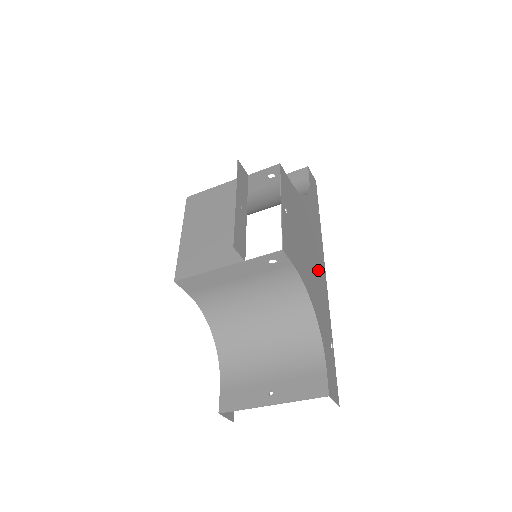
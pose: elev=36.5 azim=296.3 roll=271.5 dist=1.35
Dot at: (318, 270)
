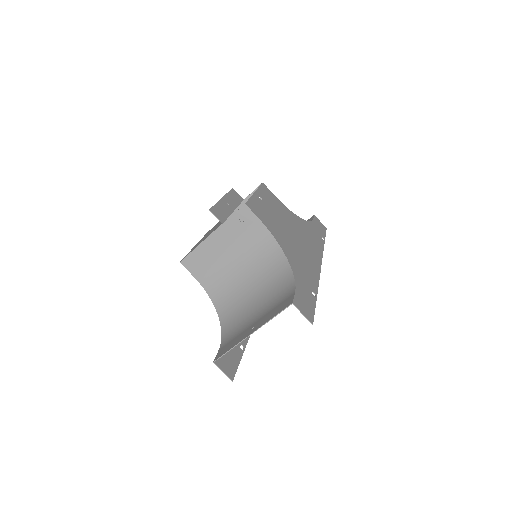
Dot at: (306, 253)
